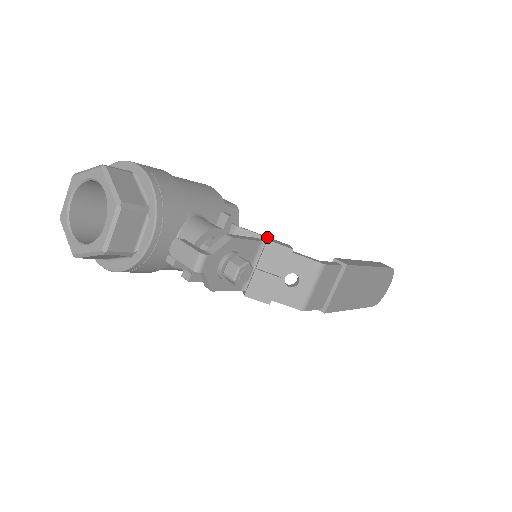
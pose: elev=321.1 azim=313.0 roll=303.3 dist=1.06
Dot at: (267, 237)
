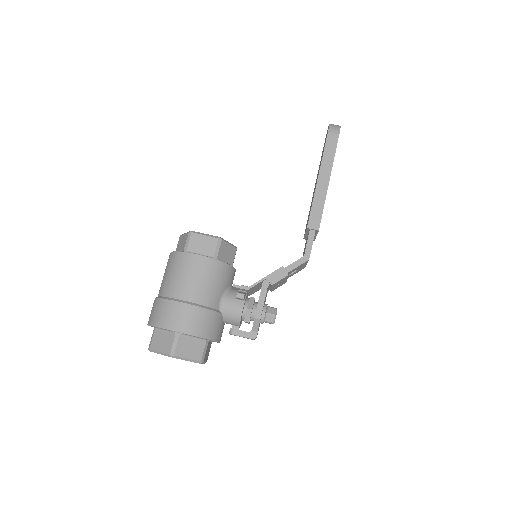
Dot at: (268, 278)
